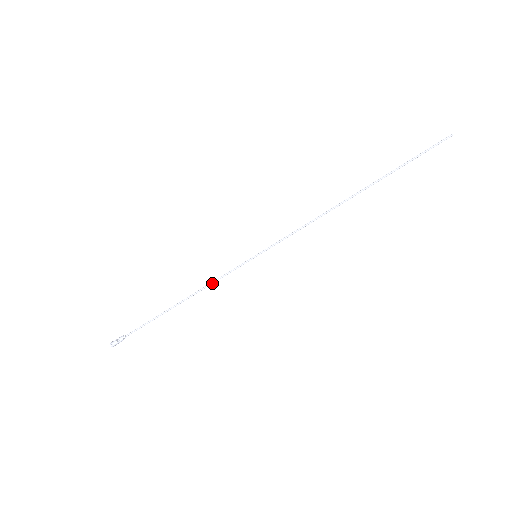
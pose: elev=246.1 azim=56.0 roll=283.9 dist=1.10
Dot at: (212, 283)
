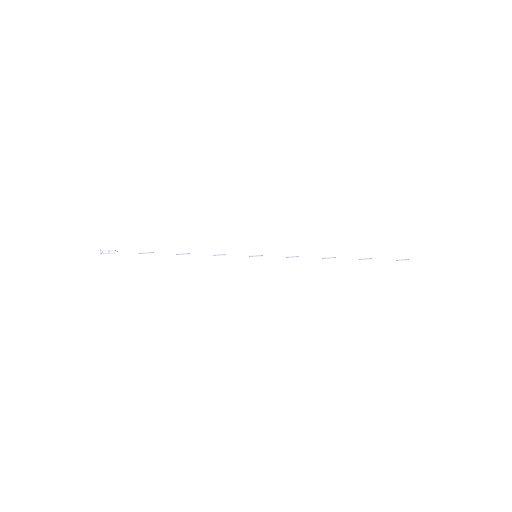
Dot at: occluded
